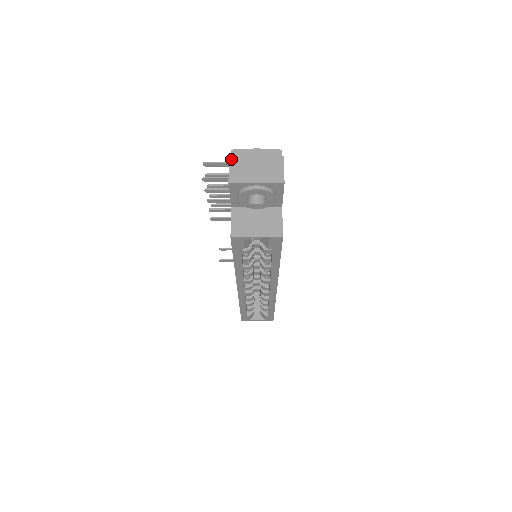
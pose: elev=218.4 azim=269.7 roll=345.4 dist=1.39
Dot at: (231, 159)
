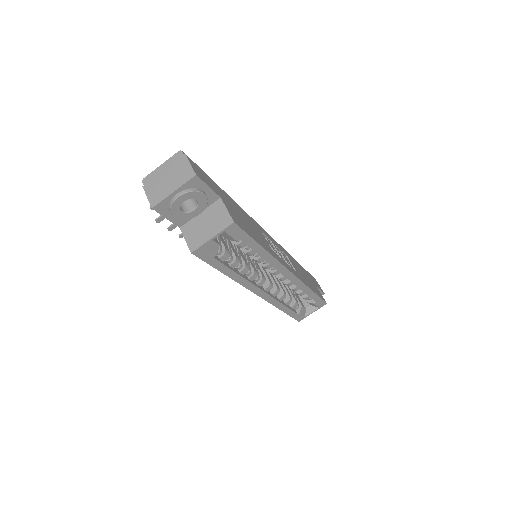
Dot at: (145, 188)
